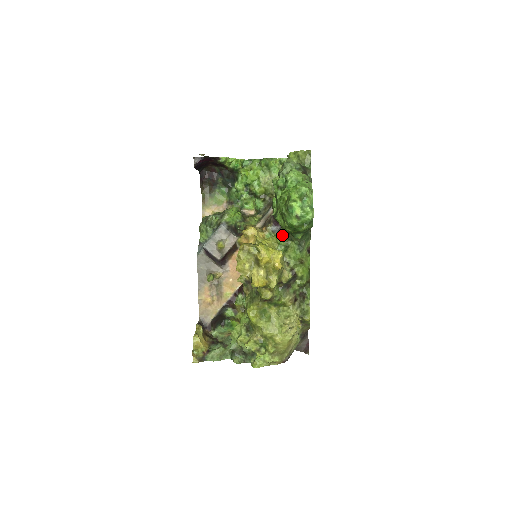
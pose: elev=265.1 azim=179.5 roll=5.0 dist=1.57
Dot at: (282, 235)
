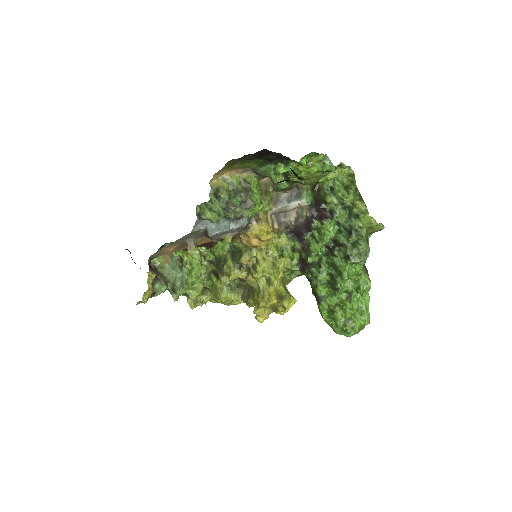
Dot at: (299, 269)
